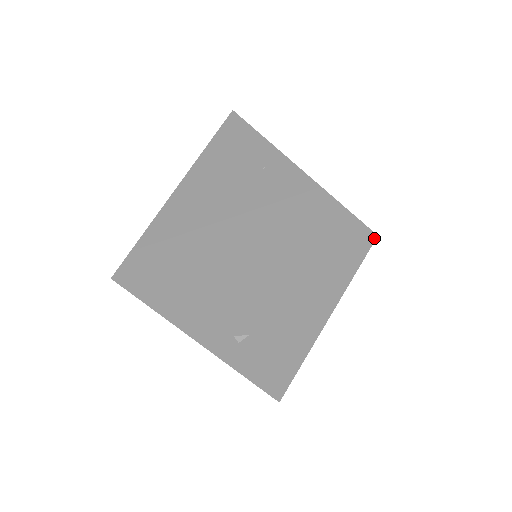
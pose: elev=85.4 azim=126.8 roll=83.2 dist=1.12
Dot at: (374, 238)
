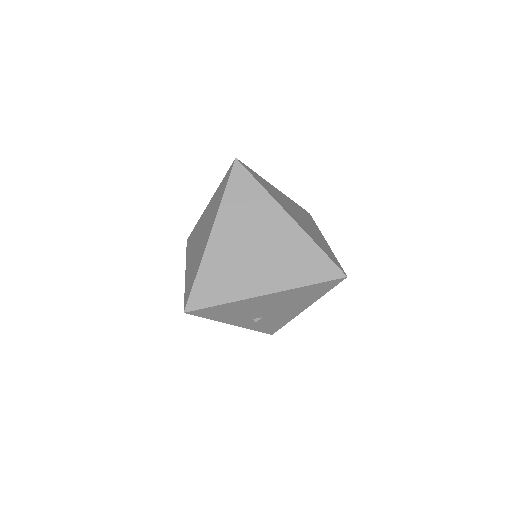
Dot at: (345, 278)
